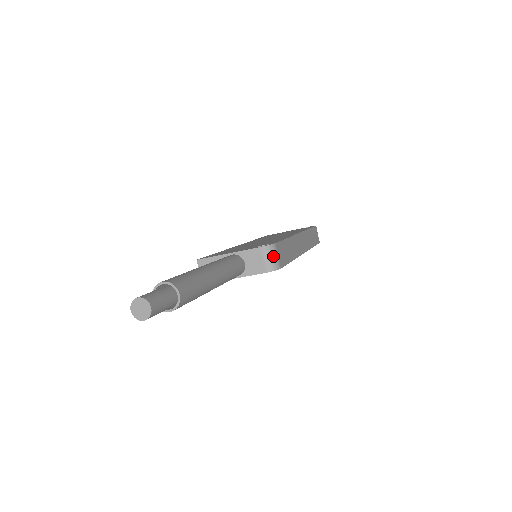
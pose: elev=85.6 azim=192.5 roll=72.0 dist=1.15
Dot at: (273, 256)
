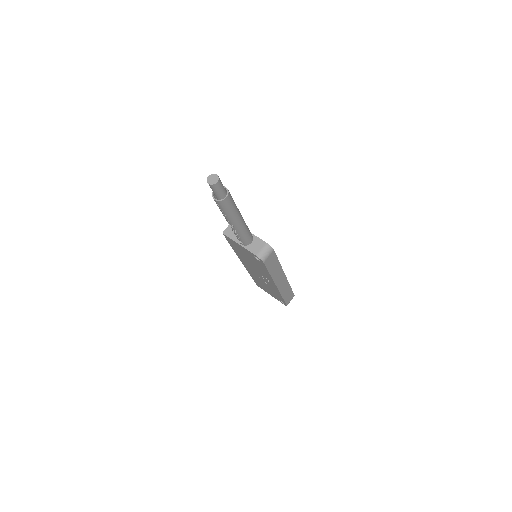
Dot at: (267, 253)
